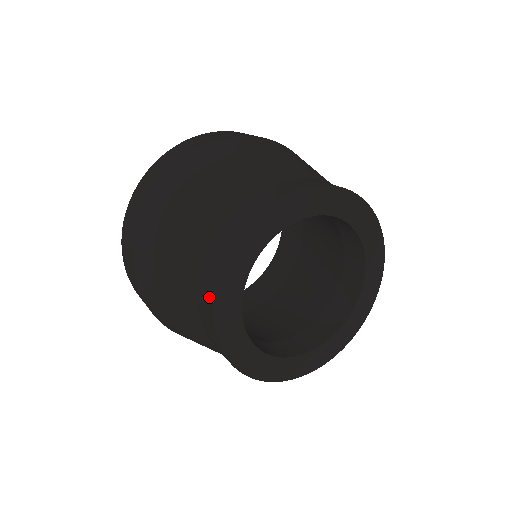
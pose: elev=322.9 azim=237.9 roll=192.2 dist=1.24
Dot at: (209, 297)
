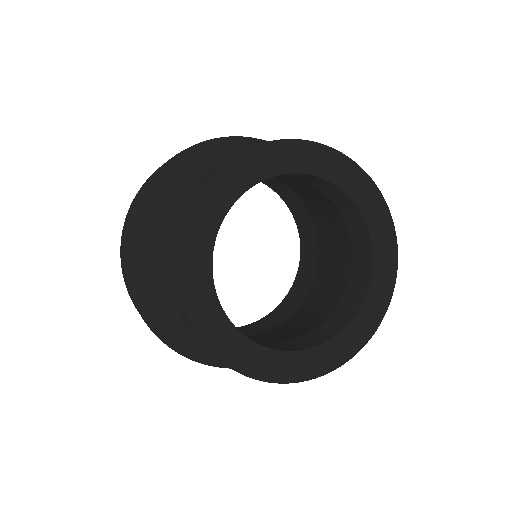
Dot at: occluded
